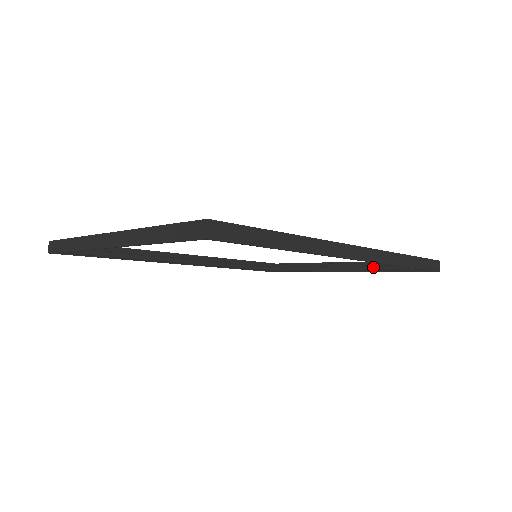
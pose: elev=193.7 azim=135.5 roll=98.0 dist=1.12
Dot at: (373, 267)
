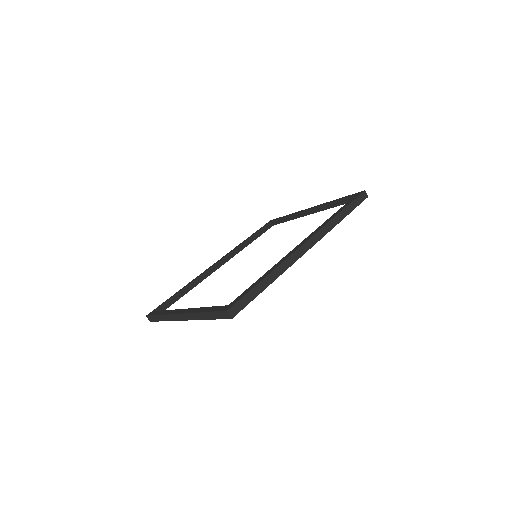
Dot at: (329, 206)
